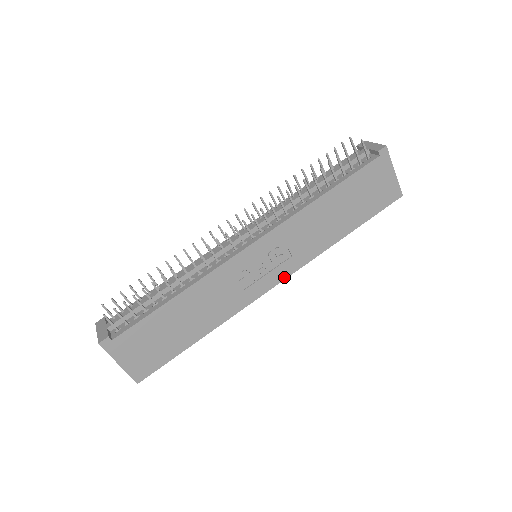
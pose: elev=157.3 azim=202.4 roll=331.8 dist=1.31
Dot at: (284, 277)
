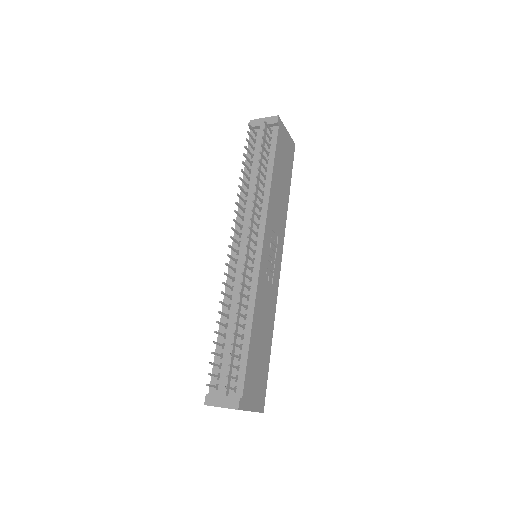
Dot at: (281, 255)
